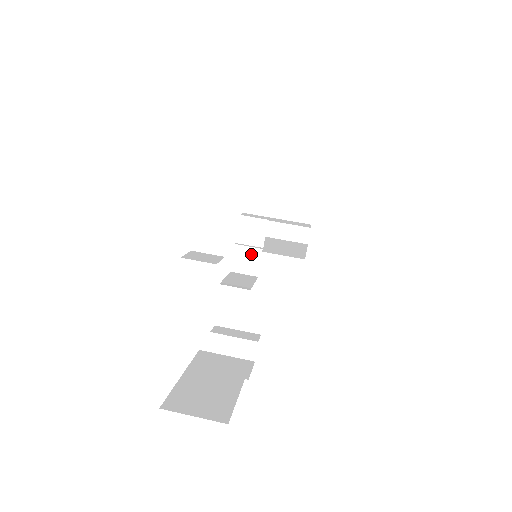
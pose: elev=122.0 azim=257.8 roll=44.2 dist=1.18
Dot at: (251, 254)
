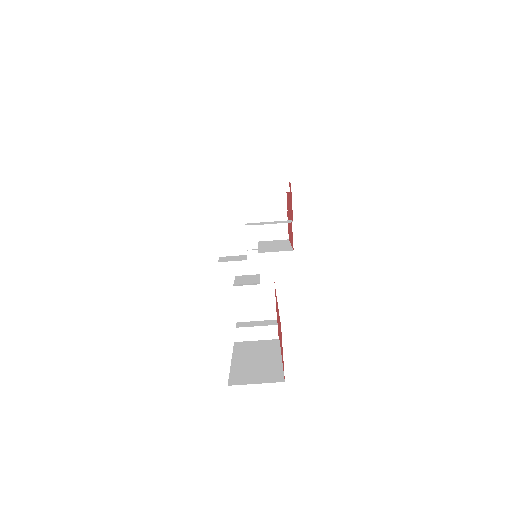
Dot at: (249, 257)
